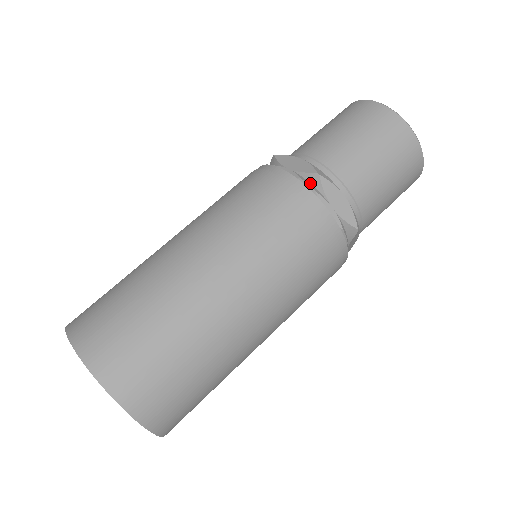
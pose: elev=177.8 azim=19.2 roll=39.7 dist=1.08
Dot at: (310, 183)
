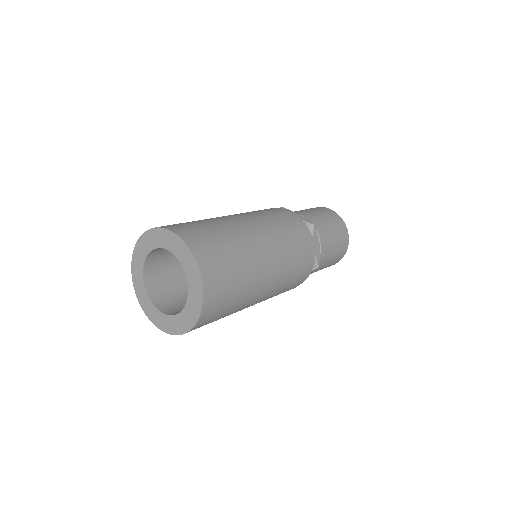
Dot at: occluded
